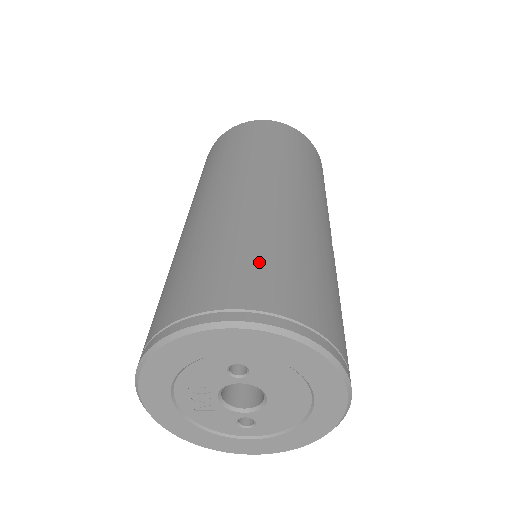
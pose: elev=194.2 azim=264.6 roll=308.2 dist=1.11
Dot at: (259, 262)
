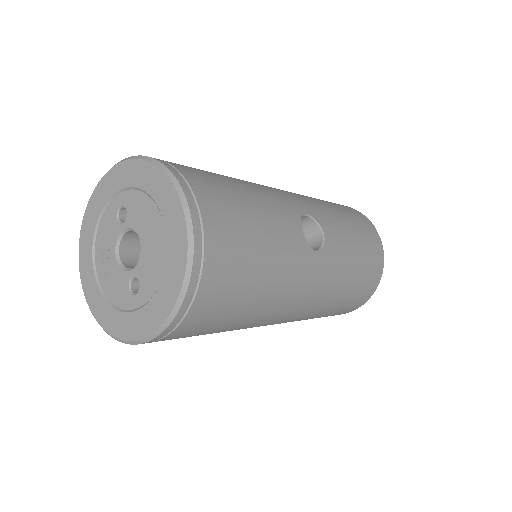
Dot at: occluded
